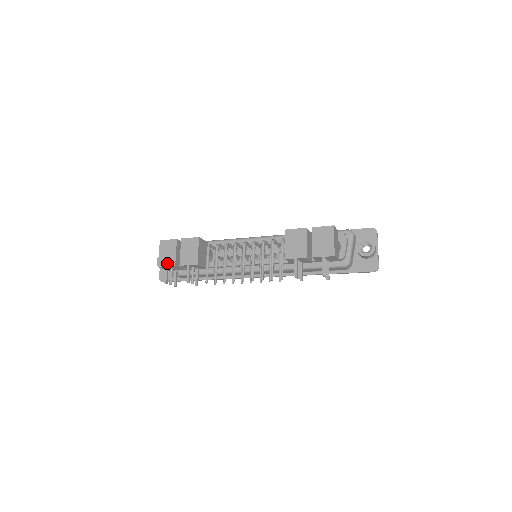
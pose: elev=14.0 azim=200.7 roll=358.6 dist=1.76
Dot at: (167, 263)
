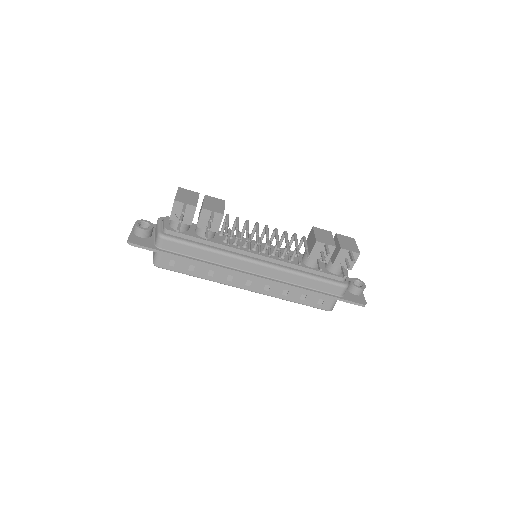
Dot at: (187, 202)
